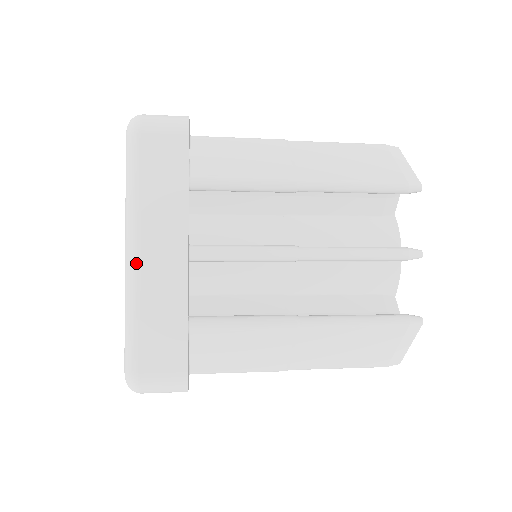
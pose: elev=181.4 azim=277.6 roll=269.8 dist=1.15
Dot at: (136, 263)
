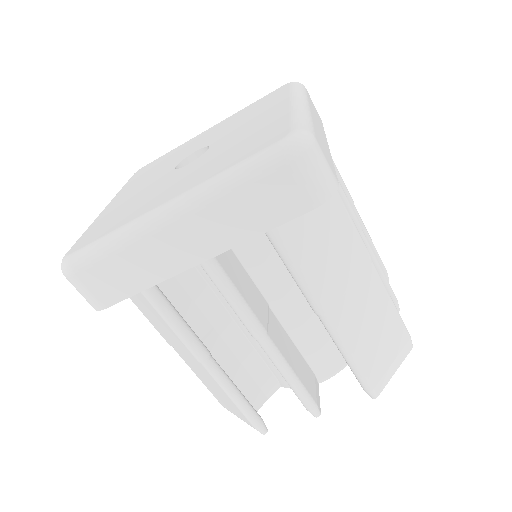
Dot at: (309, 108)
